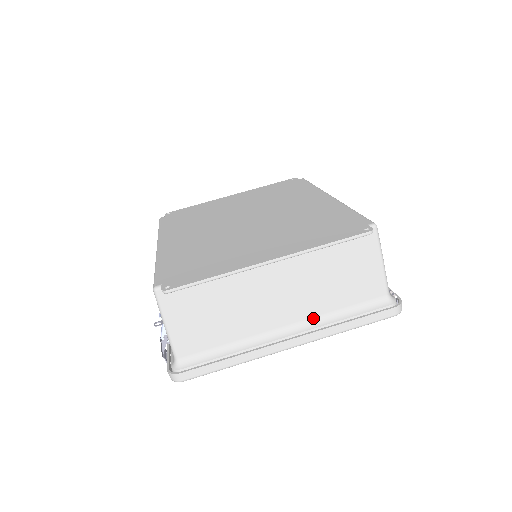
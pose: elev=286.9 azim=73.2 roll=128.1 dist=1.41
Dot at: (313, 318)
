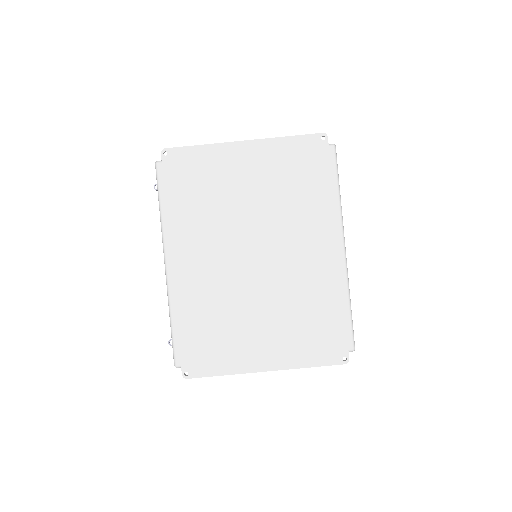
Dot at: occluded
